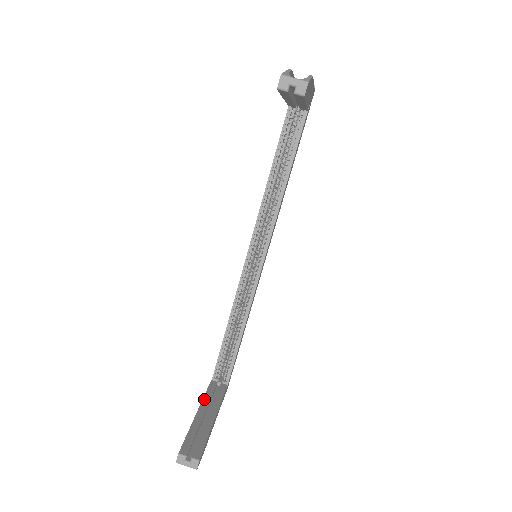
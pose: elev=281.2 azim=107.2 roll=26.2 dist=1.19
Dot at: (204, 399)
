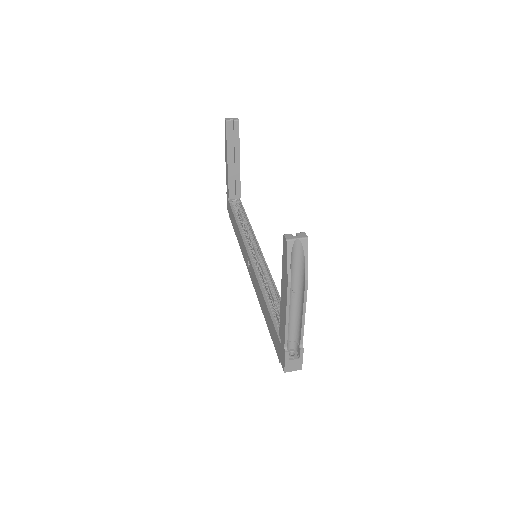
Dot at: (281, 307)
